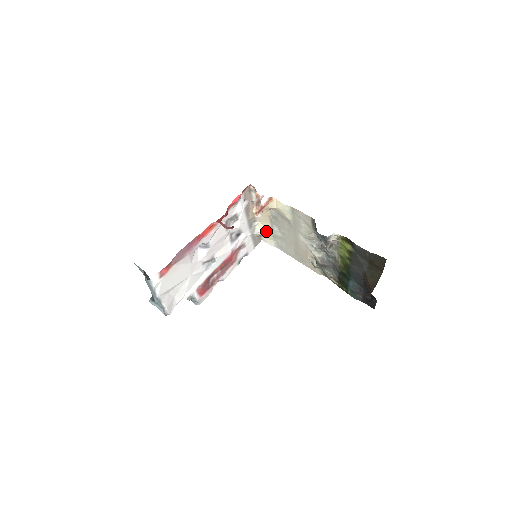
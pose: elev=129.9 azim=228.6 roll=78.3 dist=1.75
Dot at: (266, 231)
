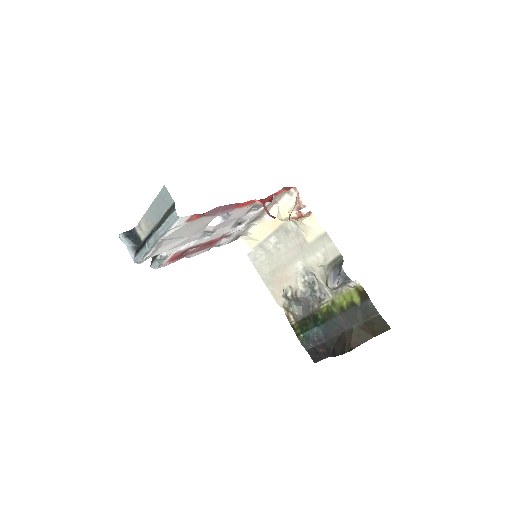
Dot at: (257, 236)
